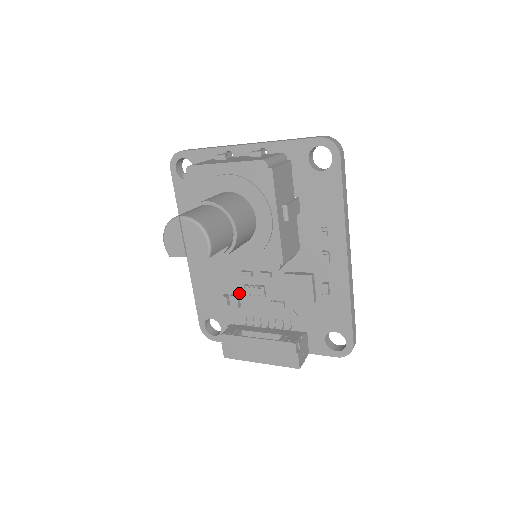
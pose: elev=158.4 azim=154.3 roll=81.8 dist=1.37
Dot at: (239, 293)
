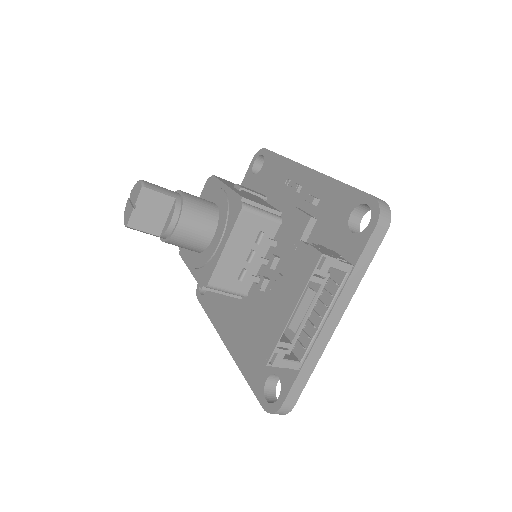
Dot at: occluded
